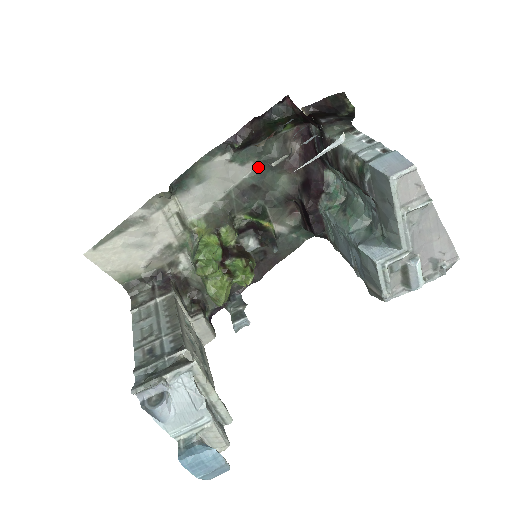
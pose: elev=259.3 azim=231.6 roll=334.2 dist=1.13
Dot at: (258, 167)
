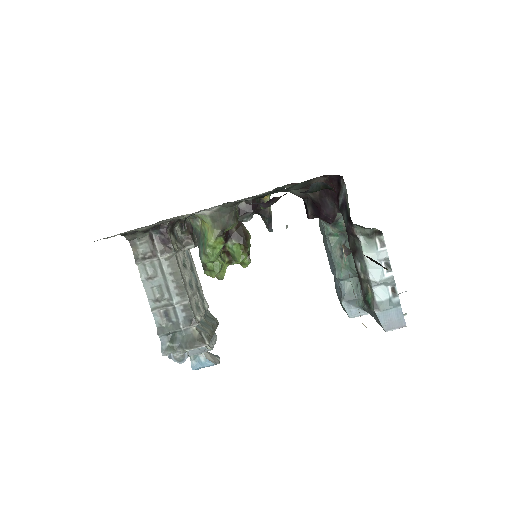
Dot at: occluded
